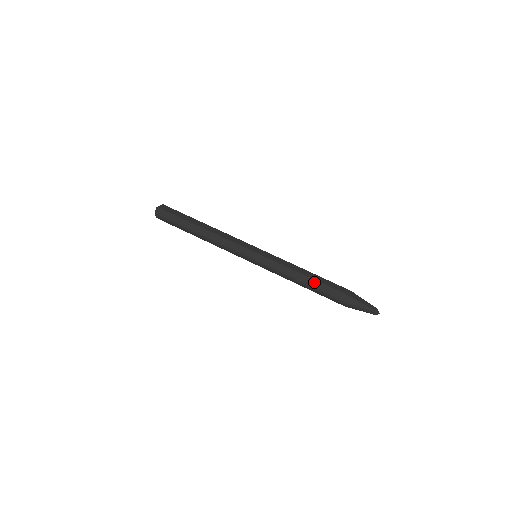
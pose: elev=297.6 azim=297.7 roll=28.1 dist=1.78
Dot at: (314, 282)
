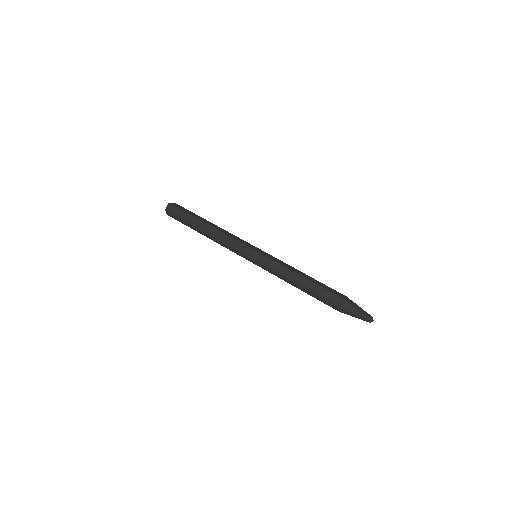
Dot at: (310, 283)
